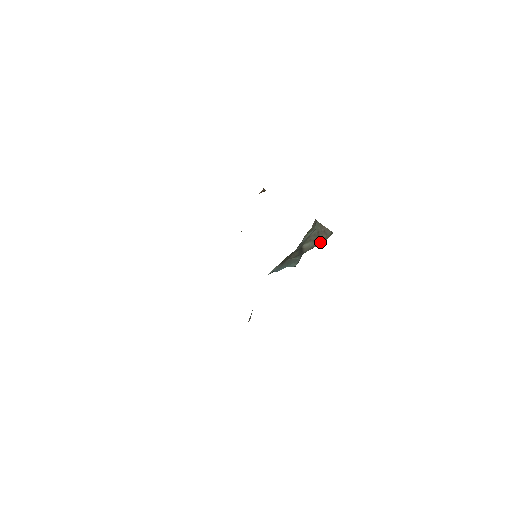
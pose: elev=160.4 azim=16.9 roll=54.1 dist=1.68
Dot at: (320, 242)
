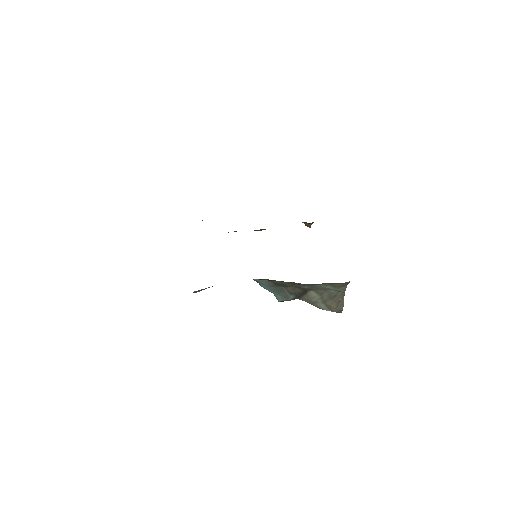
Dot at: (324, 306)
